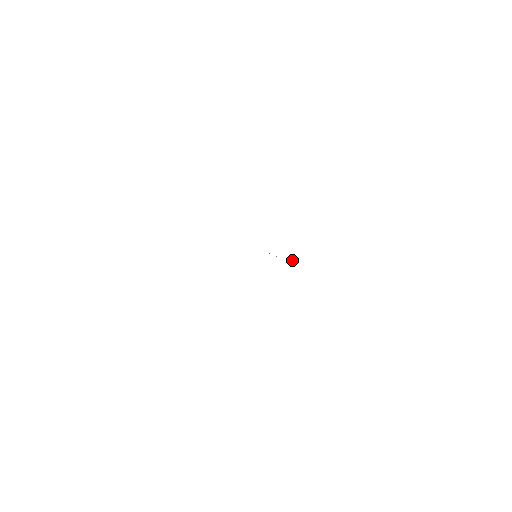
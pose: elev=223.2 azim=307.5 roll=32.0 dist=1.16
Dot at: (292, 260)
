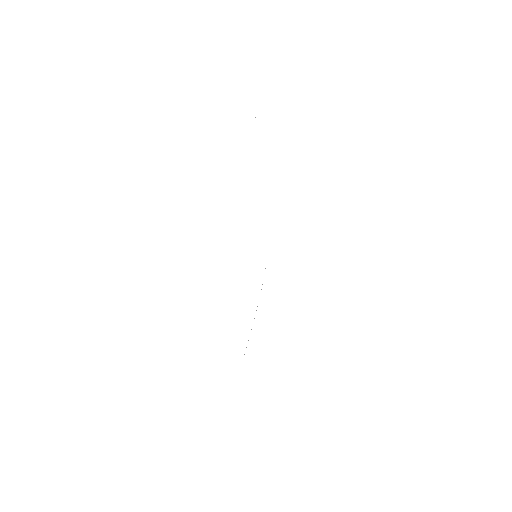
Dot at: occluded
